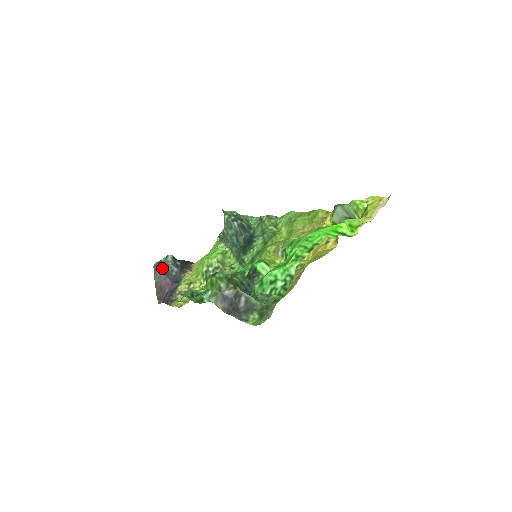
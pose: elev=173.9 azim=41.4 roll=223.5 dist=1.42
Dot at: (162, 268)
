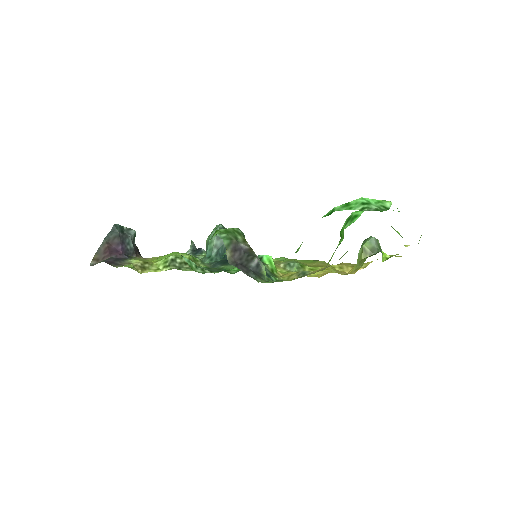
Dot at: (121, 233)
